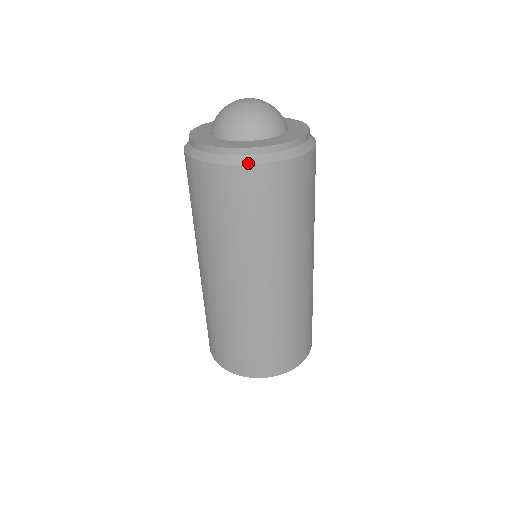
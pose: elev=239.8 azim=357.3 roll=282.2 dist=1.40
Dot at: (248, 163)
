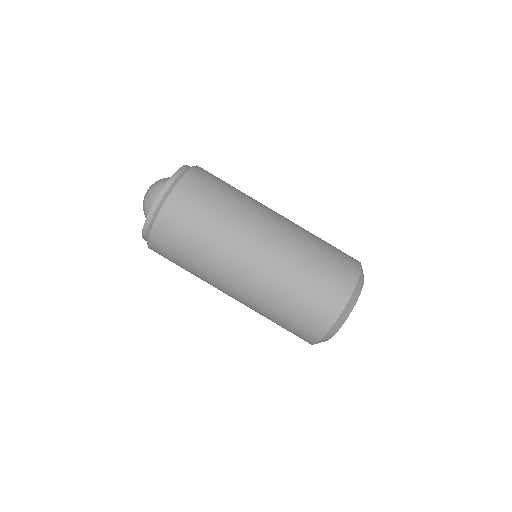
Dot at: (161, 207)
